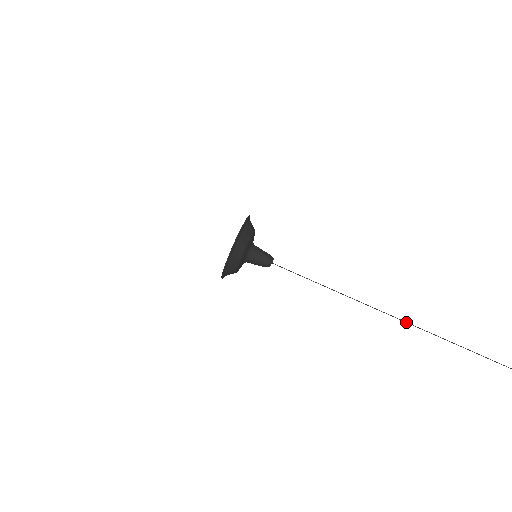
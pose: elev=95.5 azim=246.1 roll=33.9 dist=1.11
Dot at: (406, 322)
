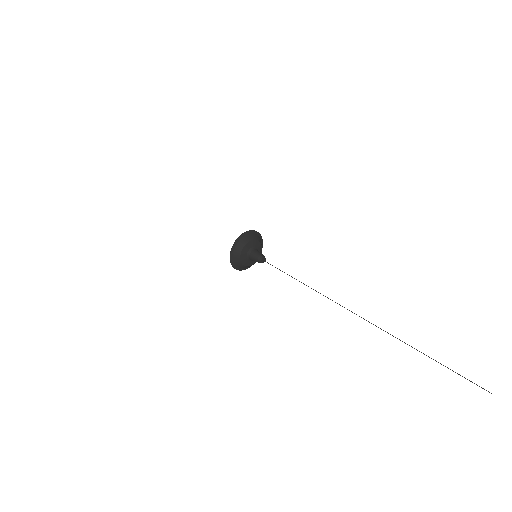
Dot at: occluded
